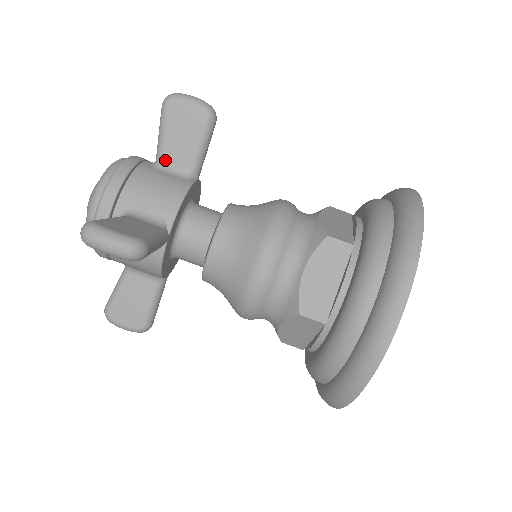
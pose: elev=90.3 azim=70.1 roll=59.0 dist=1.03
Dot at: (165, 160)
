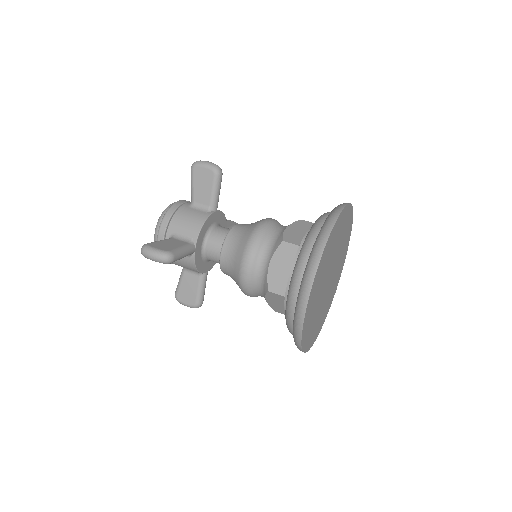
Dot at: (195, 202)
